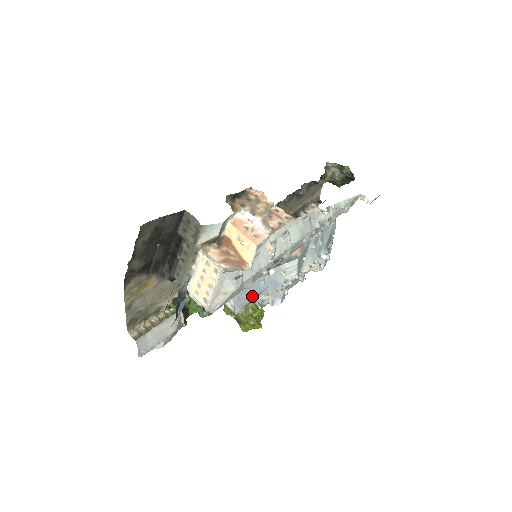
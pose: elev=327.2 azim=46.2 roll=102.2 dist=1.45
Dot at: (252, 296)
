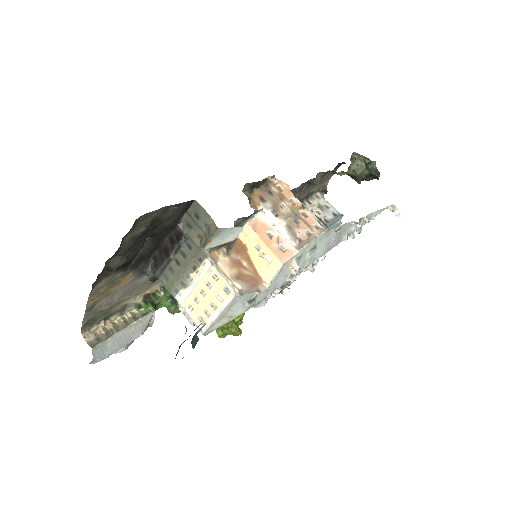
Dot at: occluded
